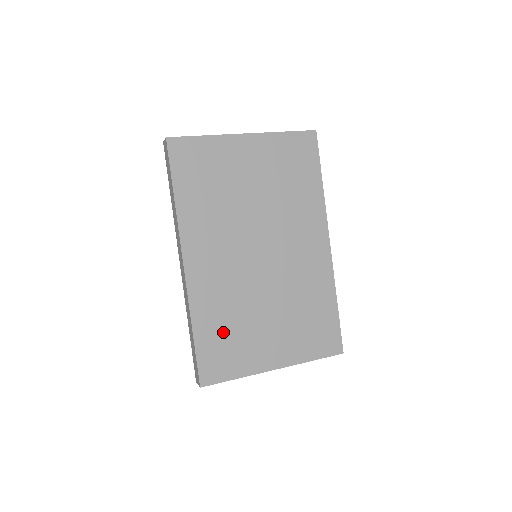
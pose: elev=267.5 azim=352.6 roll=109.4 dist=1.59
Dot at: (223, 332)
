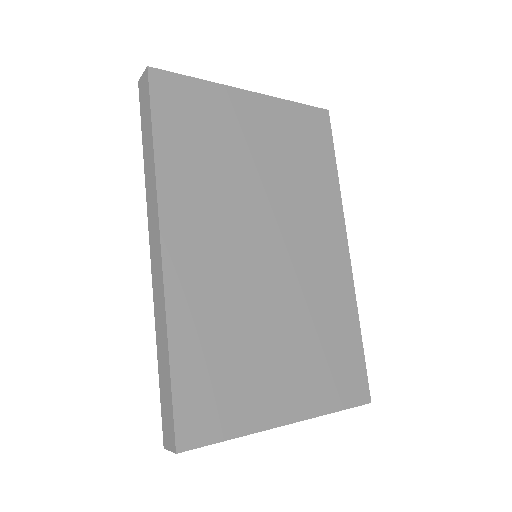
Dot at: (215, 359)
